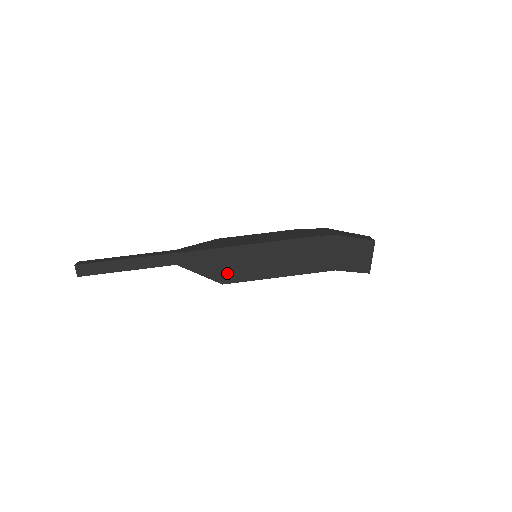
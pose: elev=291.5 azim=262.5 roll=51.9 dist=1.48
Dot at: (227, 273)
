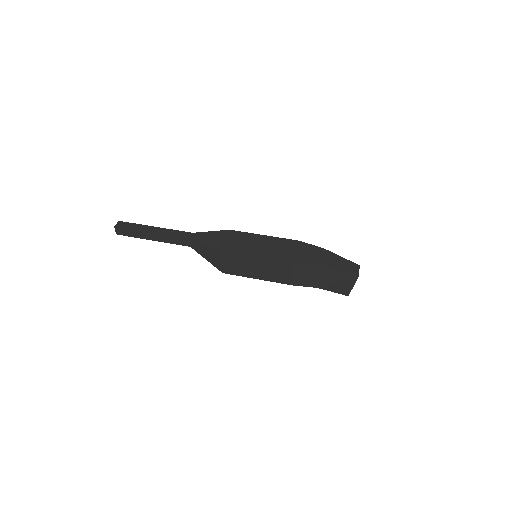
Dot at: (227, 267)
